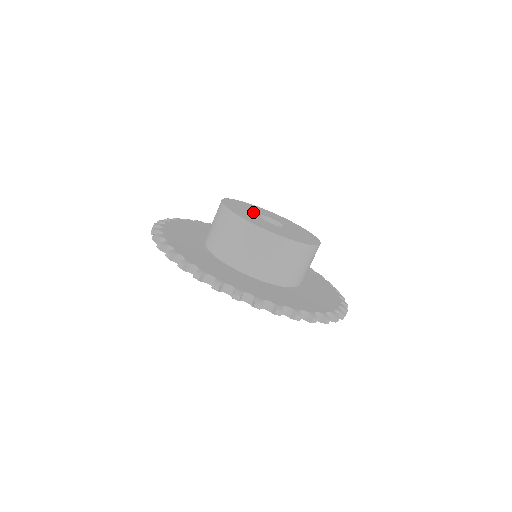
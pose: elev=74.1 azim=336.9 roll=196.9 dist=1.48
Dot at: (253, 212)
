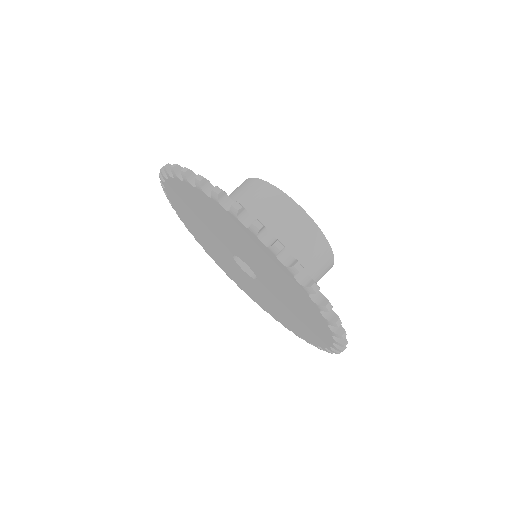
Dot at: occluded
